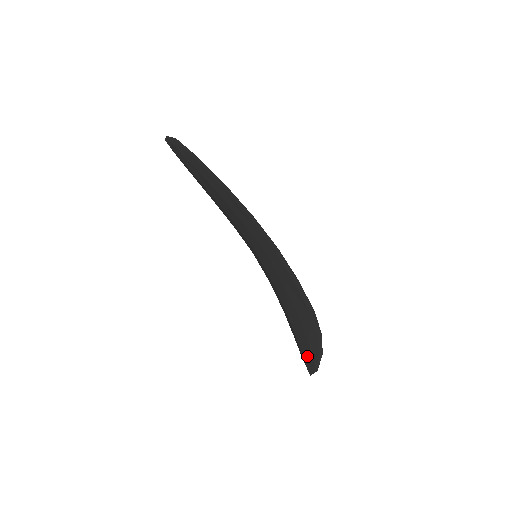
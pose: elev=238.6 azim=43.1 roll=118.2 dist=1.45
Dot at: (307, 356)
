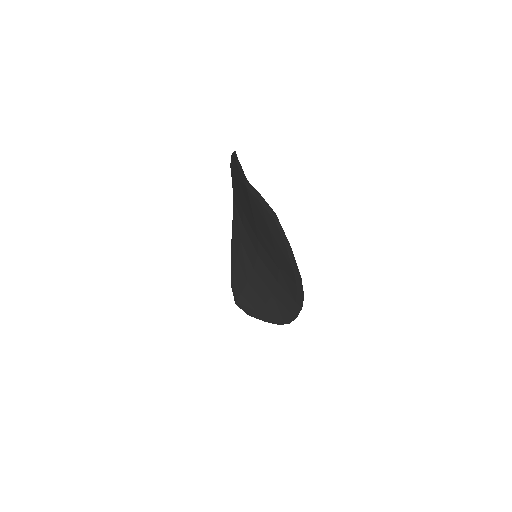
Dot at: (246, 306)
